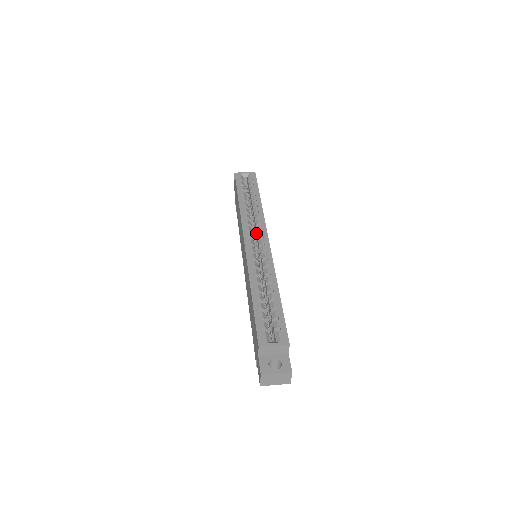
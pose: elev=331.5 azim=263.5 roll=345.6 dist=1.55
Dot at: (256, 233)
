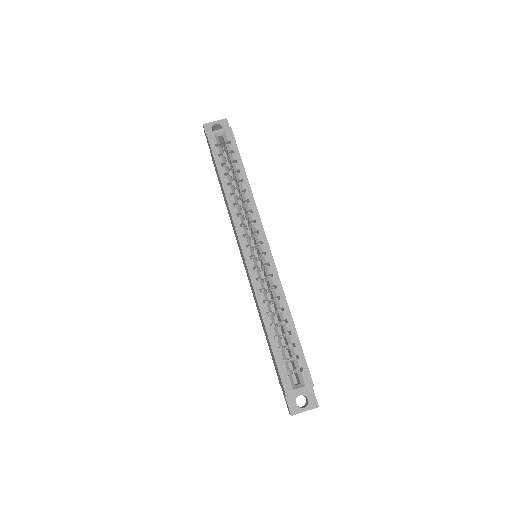
Dot at: (252, 231)
